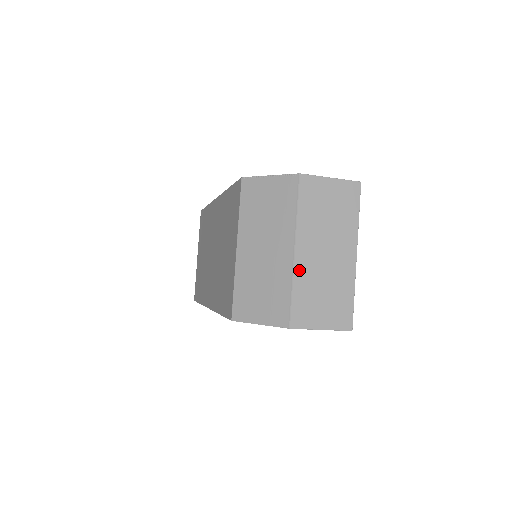
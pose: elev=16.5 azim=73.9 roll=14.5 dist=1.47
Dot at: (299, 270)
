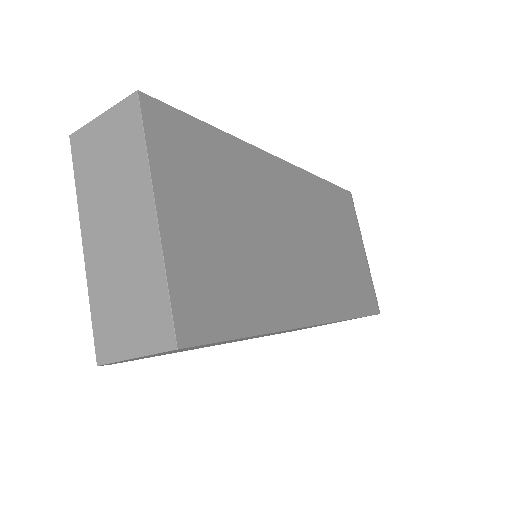
Dot at: (91, 271)
